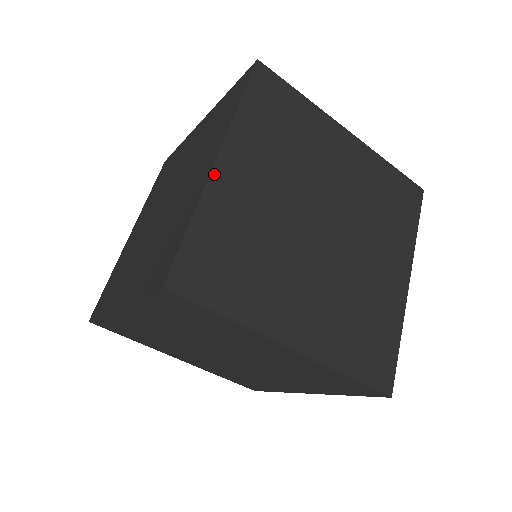
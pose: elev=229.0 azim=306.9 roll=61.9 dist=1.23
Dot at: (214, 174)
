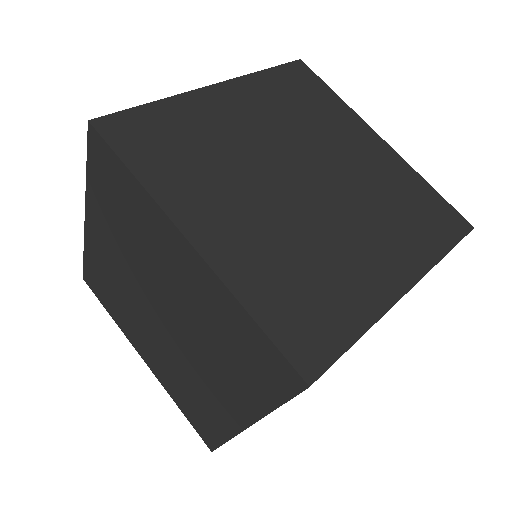
Dot at: (202, 91)
